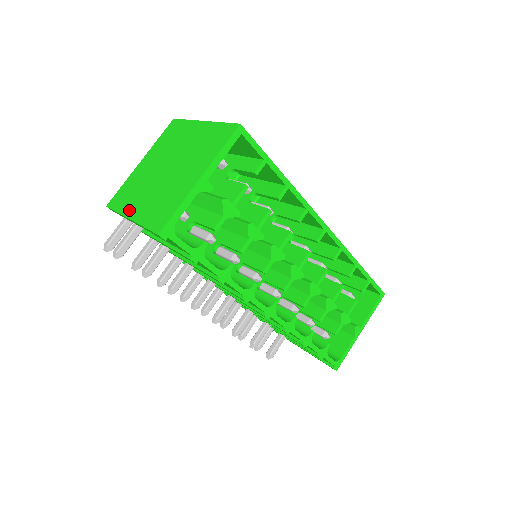
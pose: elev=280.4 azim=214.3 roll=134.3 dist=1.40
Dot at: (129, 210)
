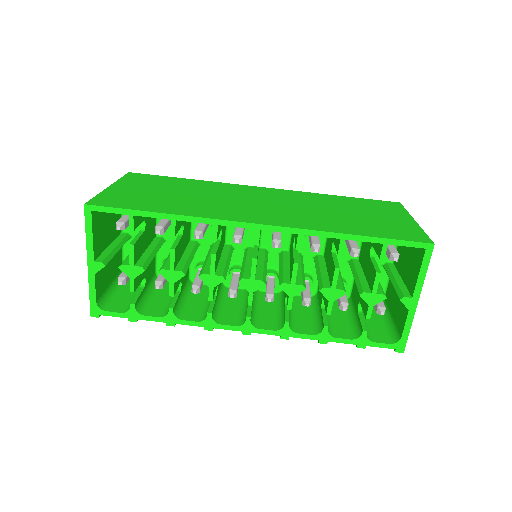
Dot at: occluded
